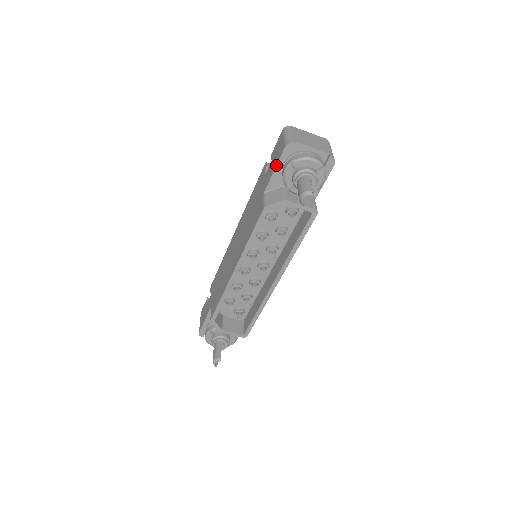
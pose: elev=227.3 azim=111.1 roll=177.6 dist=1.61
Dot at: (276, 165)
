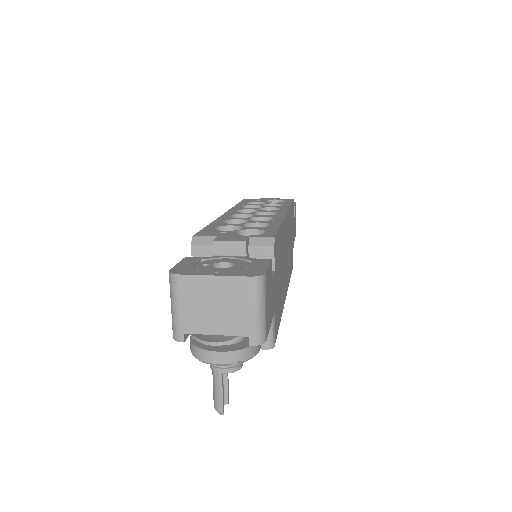
Dot at: occluded
